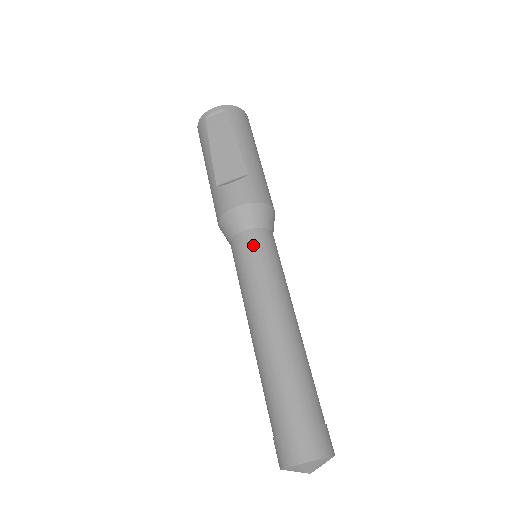
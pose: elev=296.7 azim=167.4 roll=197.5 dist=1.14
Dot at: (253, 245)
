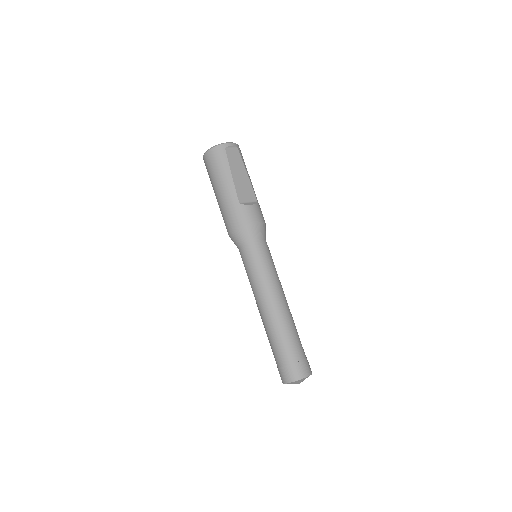
Dot at: (266, 250)
